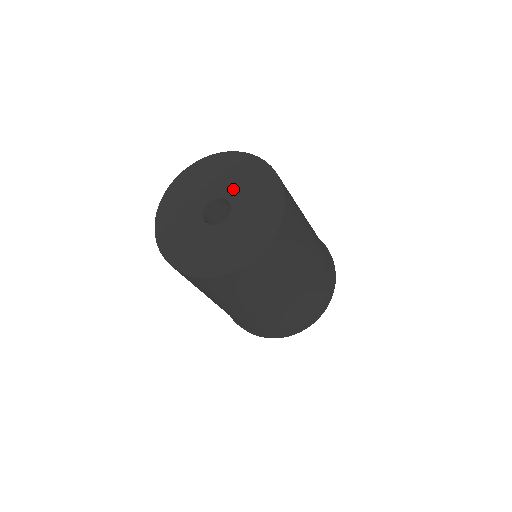
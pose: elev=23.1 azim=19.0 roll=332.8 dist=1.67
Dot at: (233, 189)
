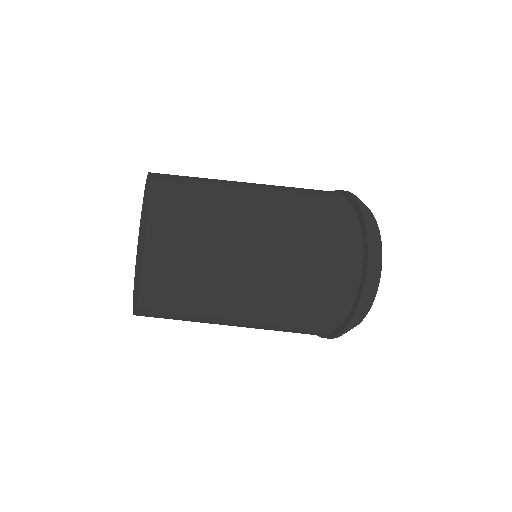
Dot at: occluded
